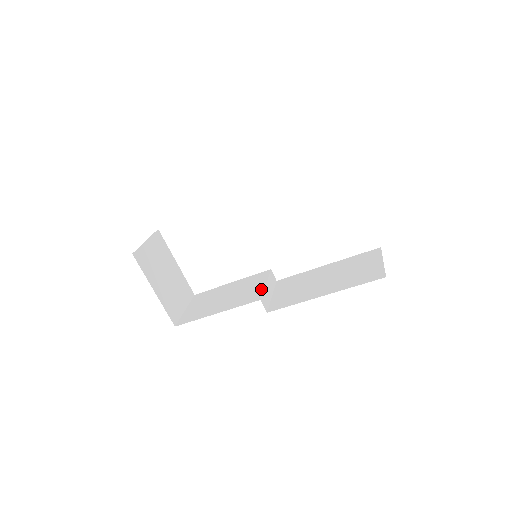
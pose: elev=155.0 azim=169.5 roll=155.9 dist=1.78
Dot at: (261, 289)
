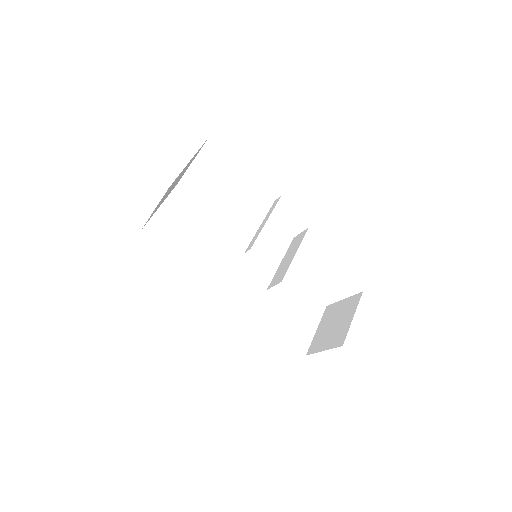
Dot at: (232, 270)
